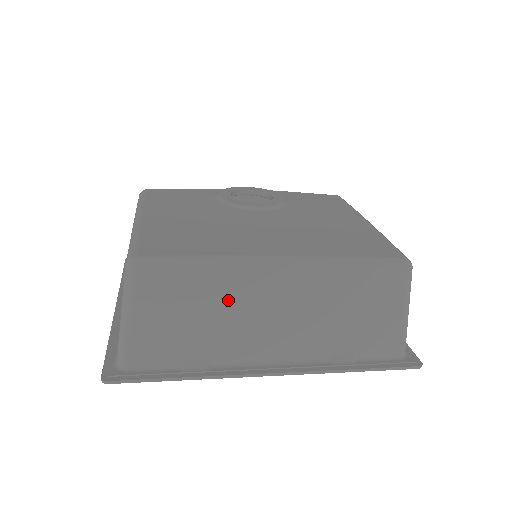
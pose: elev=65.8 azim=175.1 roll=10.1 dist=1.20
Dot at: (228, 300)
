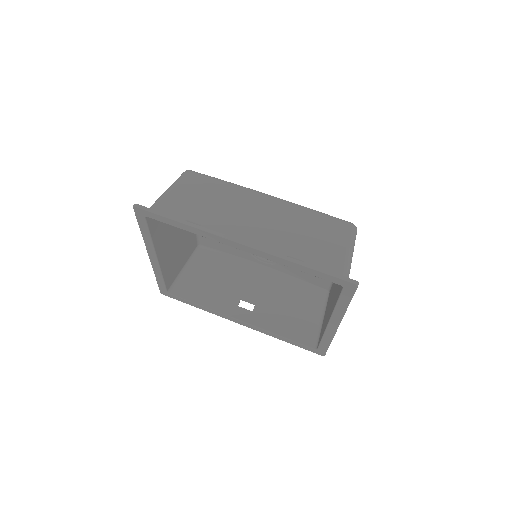
Dot at: (230, 200)
